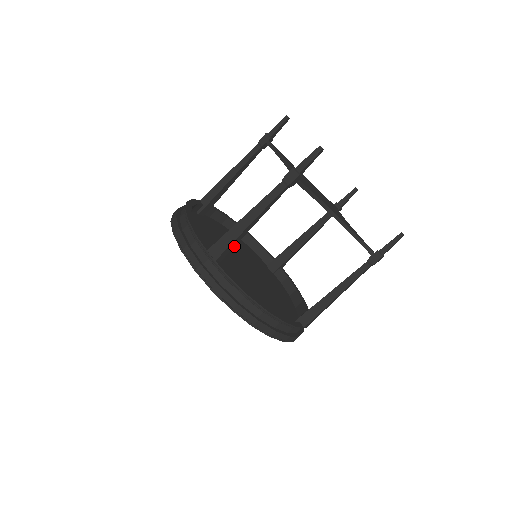
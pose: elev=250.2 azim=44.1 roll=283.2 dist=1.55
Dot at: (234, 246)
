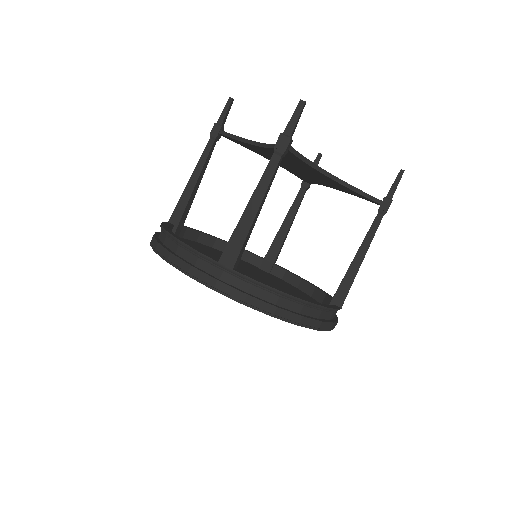
Dot at: (245, 245)
